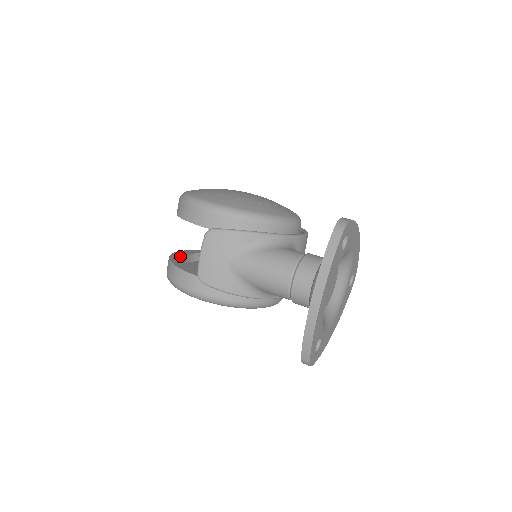
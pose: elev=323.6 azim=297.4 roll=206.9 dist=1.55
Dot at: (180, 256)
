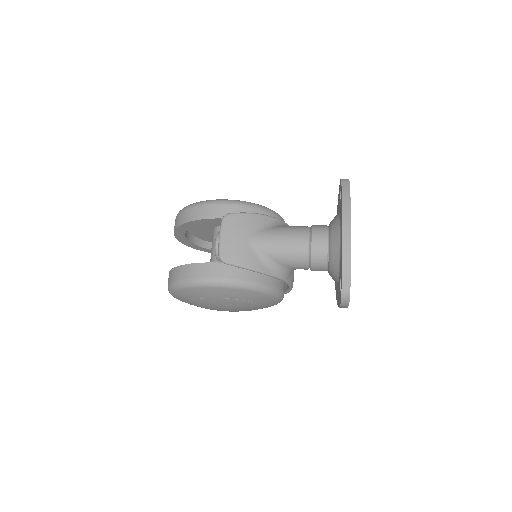
Dot at: occluded
